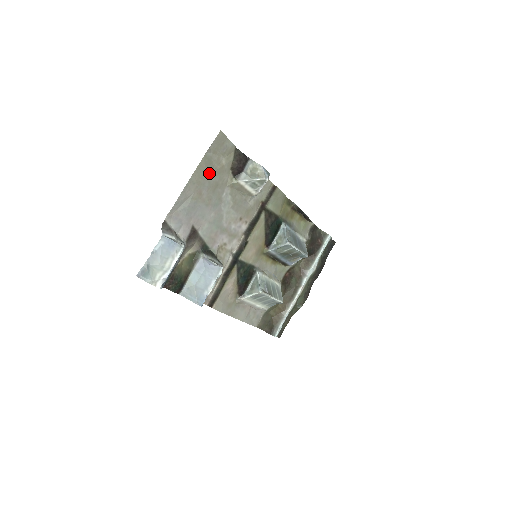
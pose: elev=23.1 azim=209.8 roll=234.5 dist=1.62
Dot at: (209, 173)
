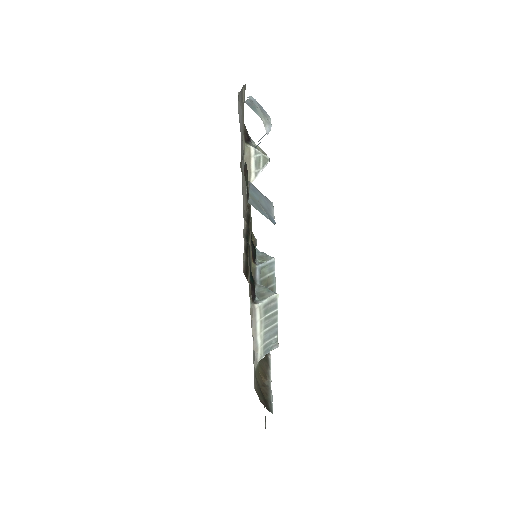
Dot at: occluded
